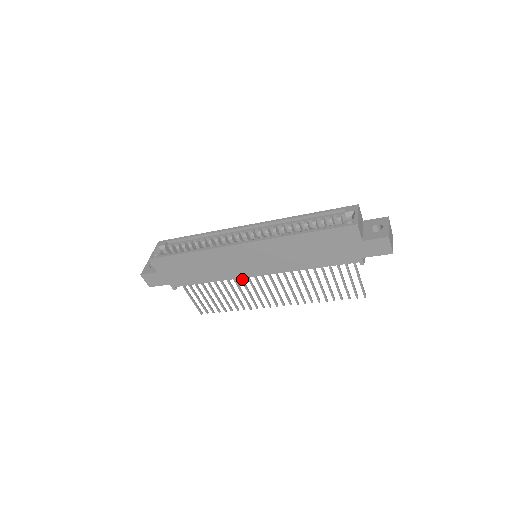
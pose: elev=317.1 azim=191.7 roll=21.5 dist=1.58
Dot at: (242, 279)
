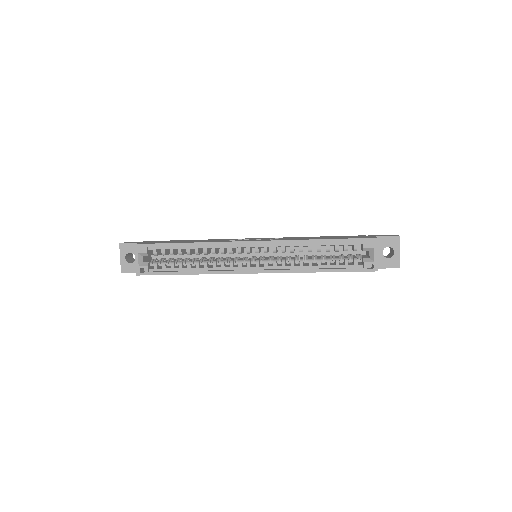
Dot at: occluded
